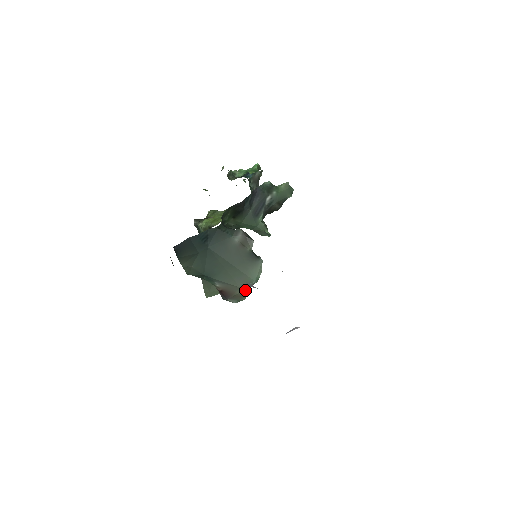
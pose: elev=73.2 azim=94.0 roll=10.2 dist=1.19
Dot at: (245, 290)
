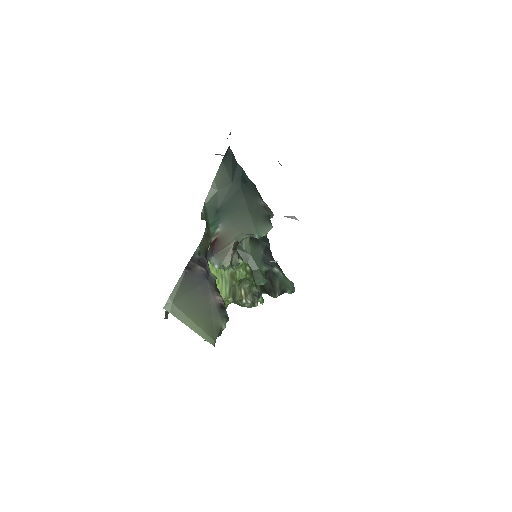
Dot at: (243, 236)
